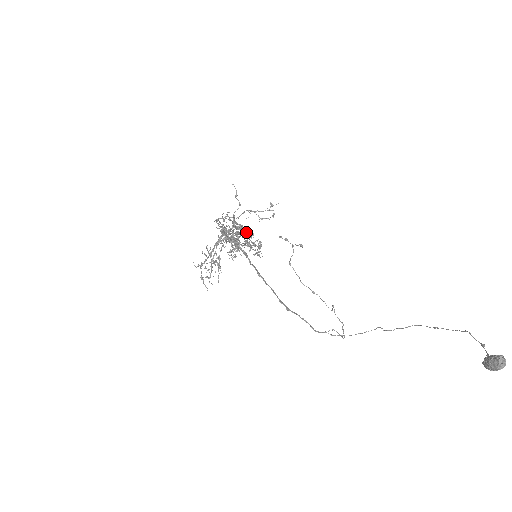
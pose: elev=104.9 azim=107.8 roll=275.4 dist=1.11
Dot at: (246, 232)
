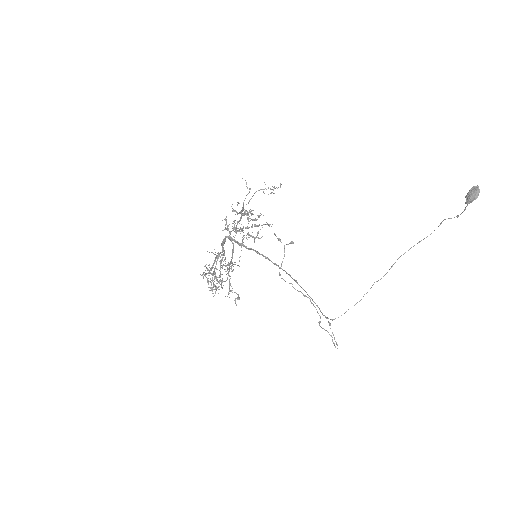
Dot at: (253, 219)
